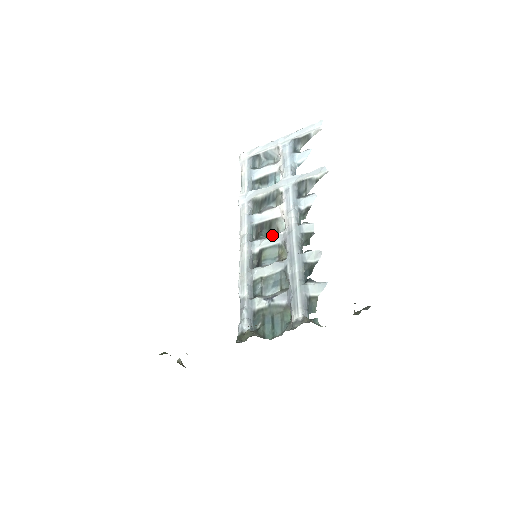
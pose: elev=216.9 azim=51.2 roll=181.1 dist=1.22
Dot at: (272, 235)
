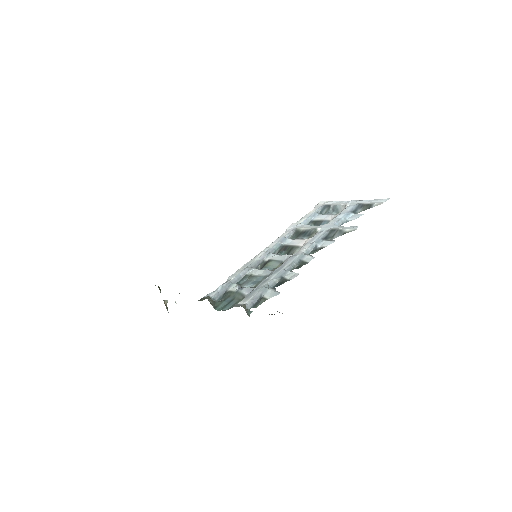
Dot at: occluded
